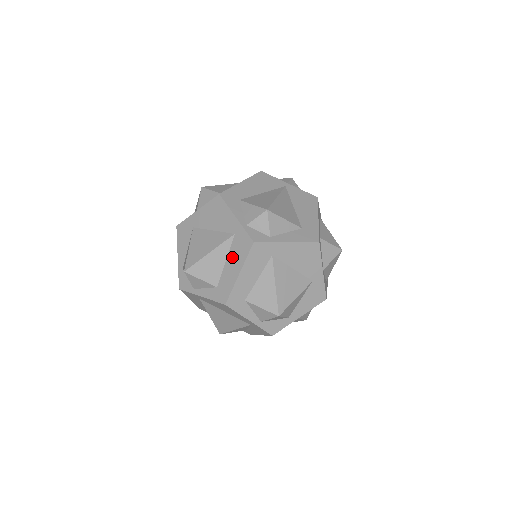
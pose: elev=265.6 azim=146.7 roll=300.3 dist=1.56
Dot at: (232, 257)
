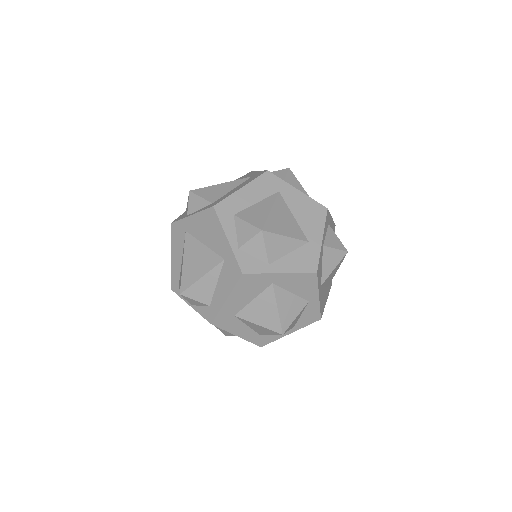
Dot at: (241, 185)
